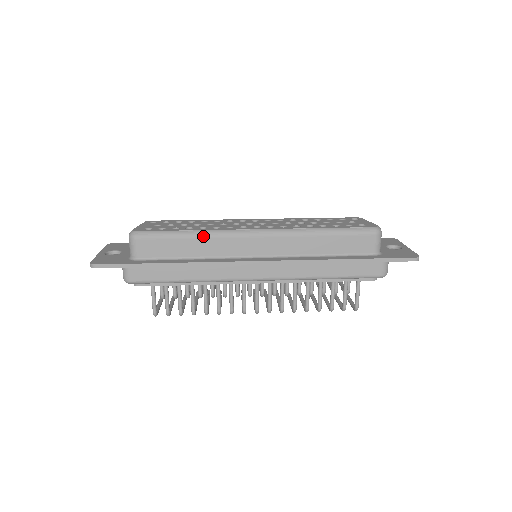
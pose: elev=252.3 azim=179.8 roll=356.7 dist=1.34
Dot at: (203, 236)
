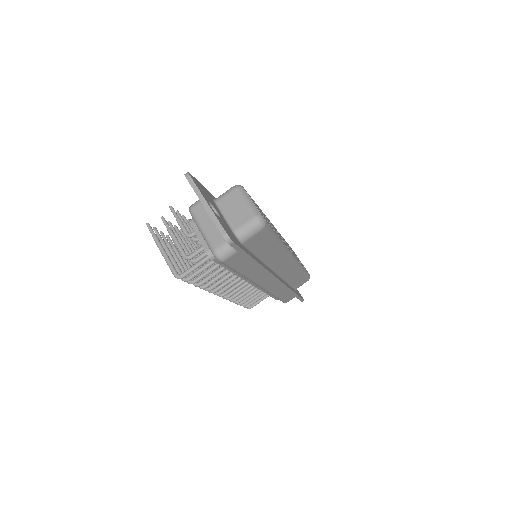
Dot at: (281, 248)
